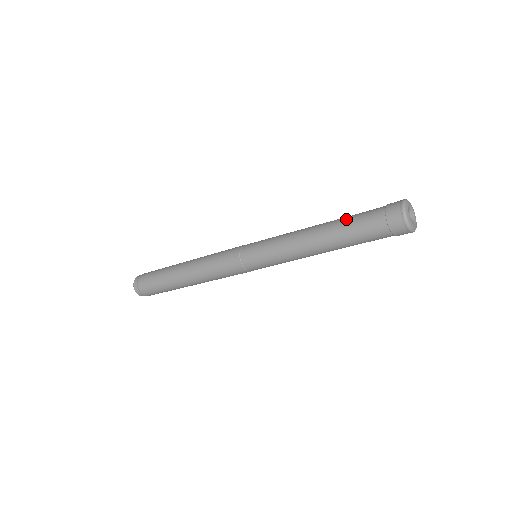
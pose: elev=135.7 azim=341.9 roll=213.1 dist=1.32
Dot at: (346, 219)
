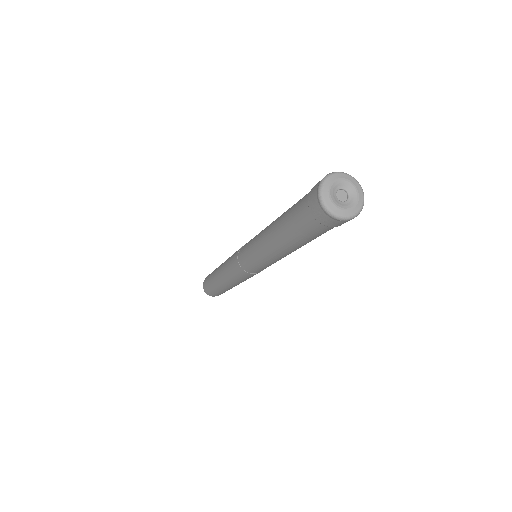
Dot at: (293, 205)
